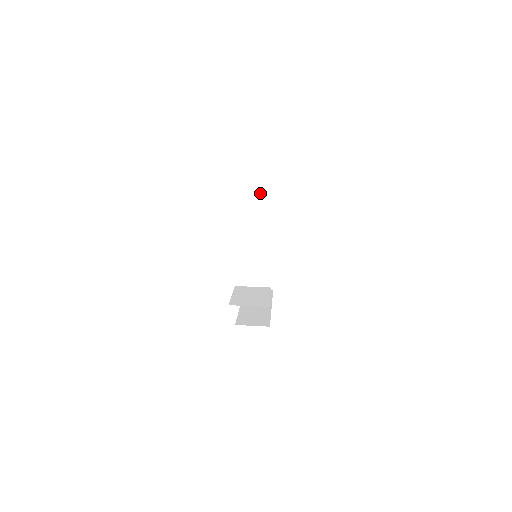
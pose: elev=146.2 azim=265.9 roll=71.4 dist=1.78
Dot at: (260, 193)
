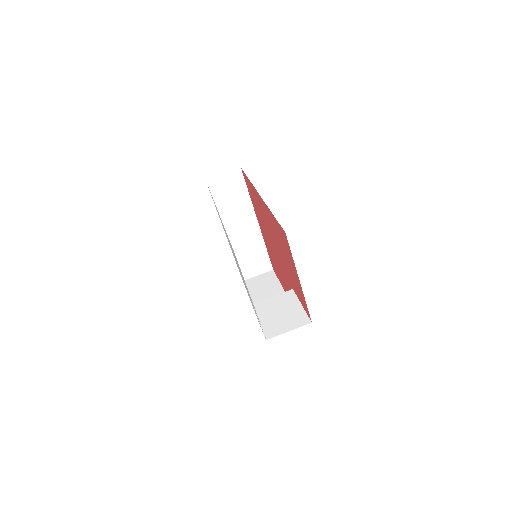
Dot at: (222, 175)
